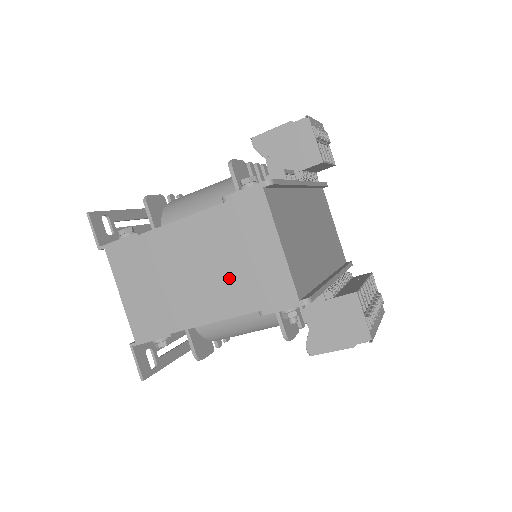
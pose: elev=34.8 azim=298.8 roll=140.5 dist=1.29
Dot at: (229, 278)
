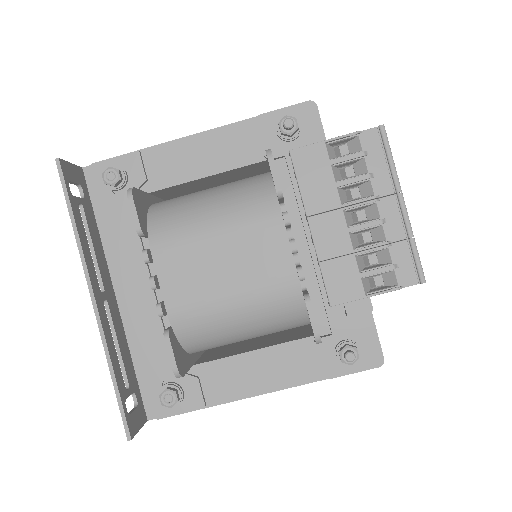
Dot at: occluded
